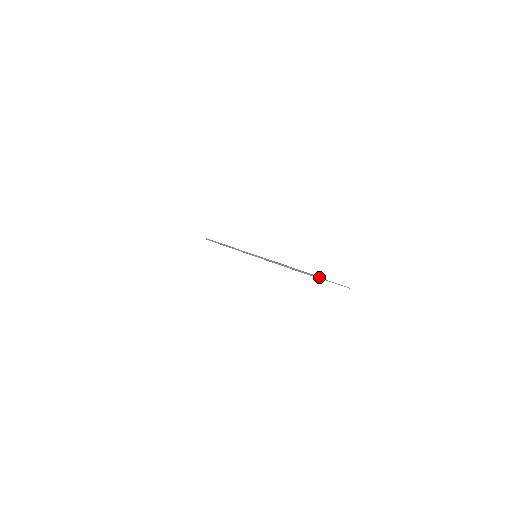
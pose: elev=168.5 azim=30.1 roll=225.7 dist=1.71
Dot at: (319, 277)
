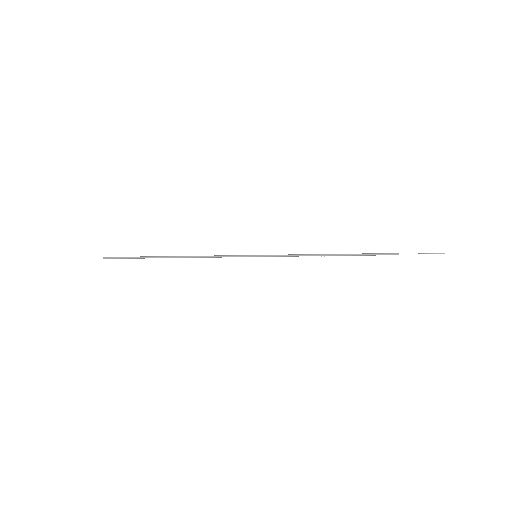
Dot at: occluded
